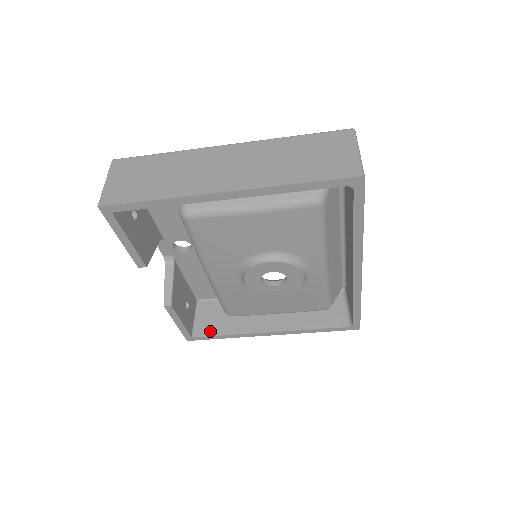
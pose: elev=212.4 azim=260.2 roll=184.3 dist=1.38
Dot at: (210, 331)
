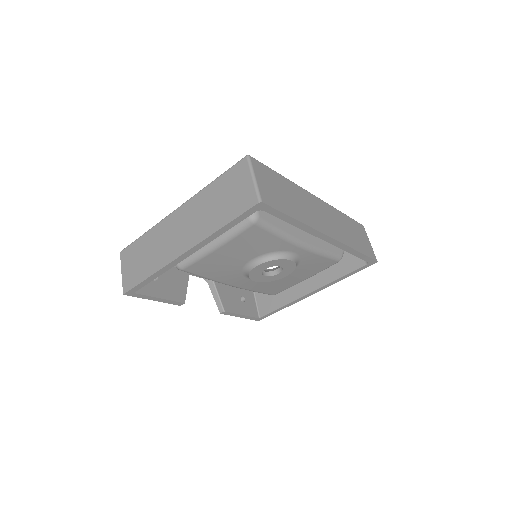
Dot at: (269, 309)
